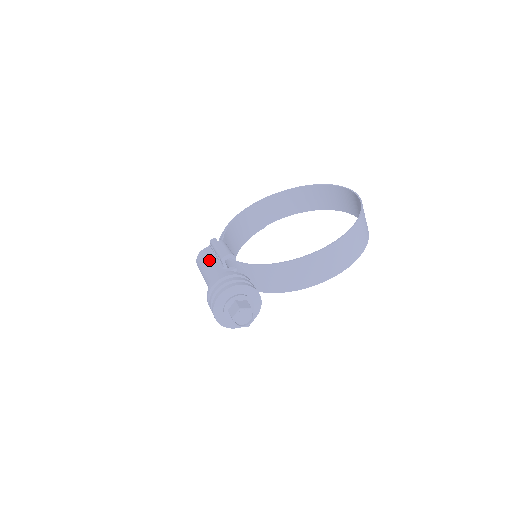
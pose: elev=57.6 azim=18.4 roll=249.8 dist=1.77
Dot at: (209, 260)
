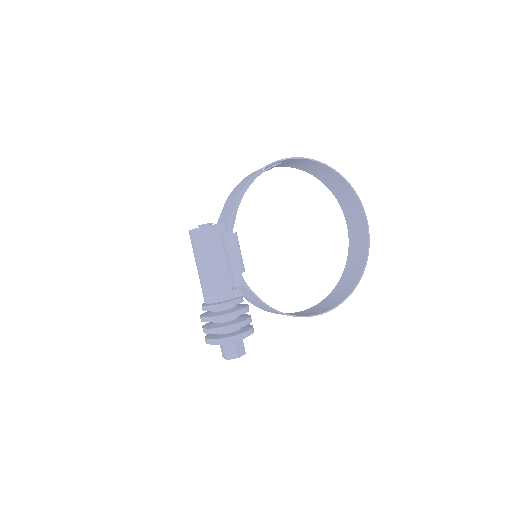
Dot at: (216, 259)
